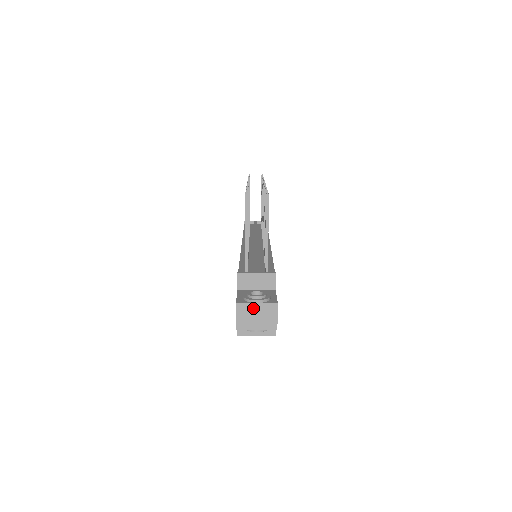
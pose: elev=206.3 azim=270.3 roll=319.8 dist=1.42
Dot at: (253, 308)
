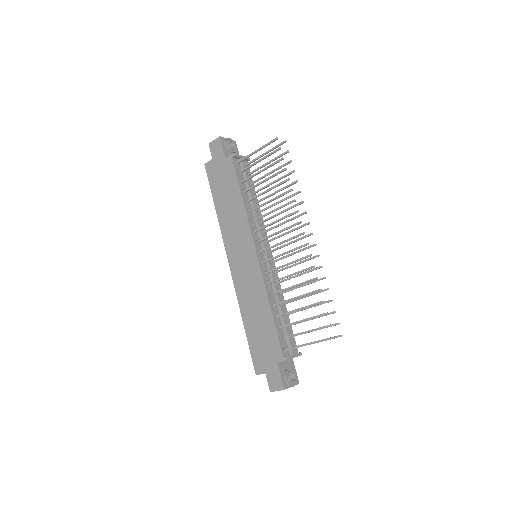
Dot at: occluded
